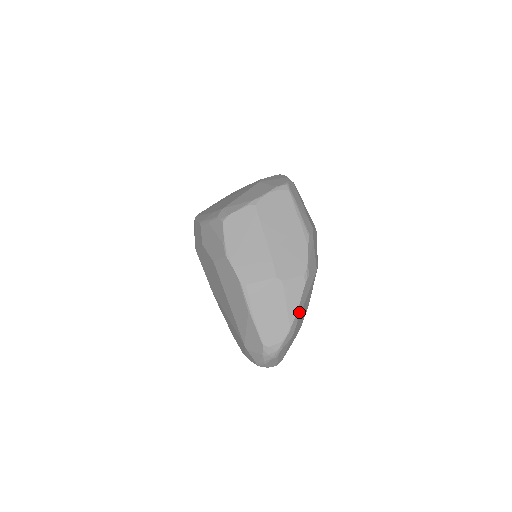
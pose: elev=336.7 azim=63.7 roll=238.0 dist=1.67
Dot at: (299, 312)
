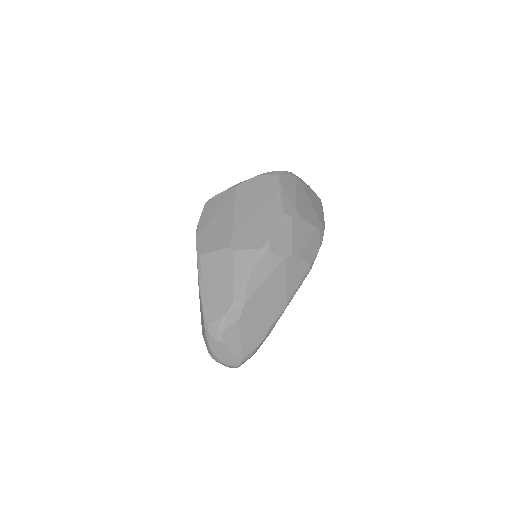
Dot at: (250, 290)
